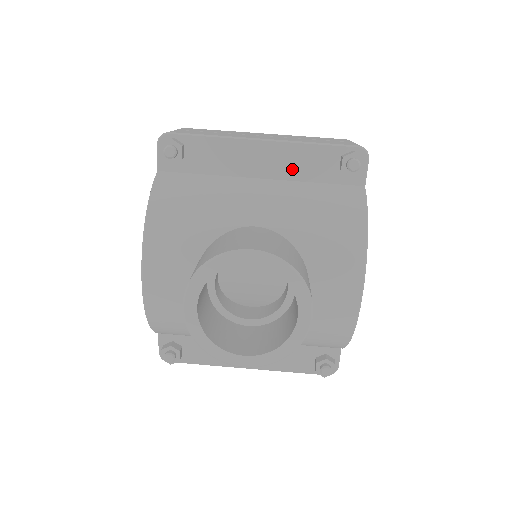
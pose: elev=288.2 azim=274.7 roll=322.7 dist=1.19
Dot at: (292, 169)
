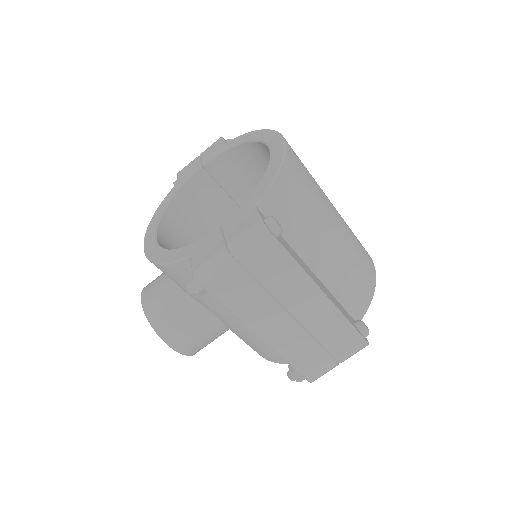
Dot at: occluded
